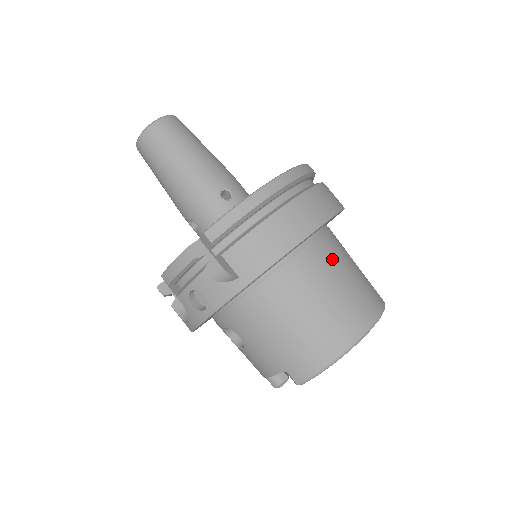
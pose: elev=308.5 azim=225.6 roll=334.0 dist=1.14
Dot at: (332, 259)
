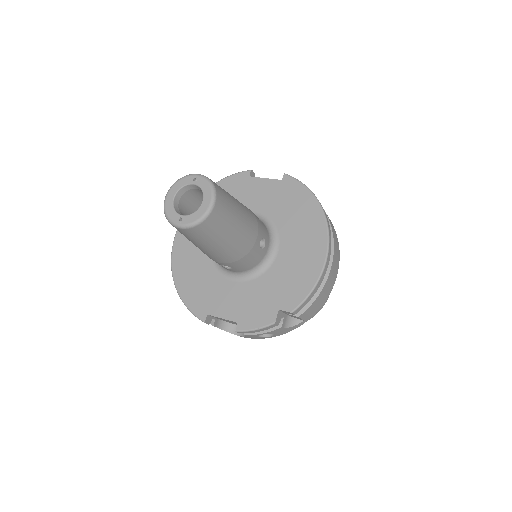
Dot at: occluded
